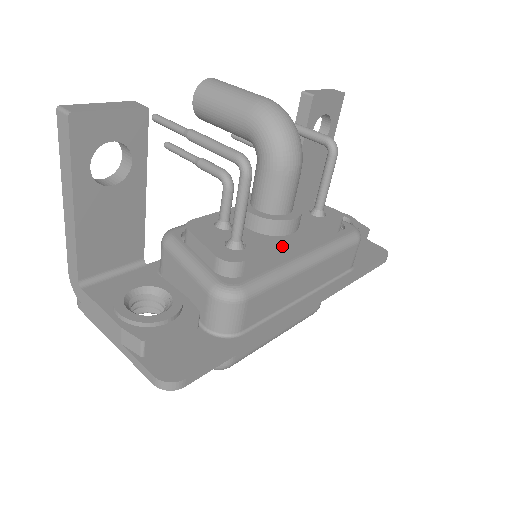
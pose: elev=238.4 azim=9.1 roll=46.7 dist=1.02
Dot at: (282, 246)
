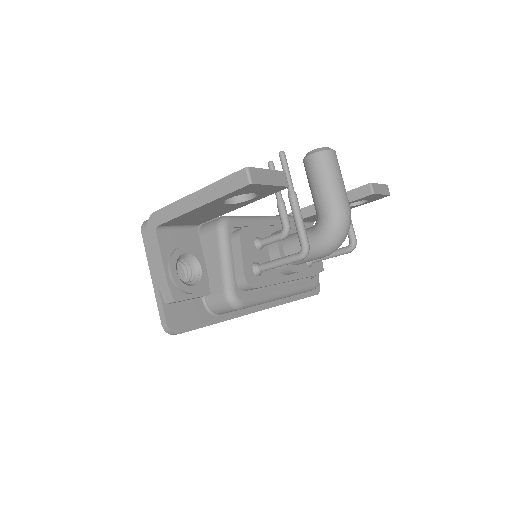
Dot at: (278, 283)
